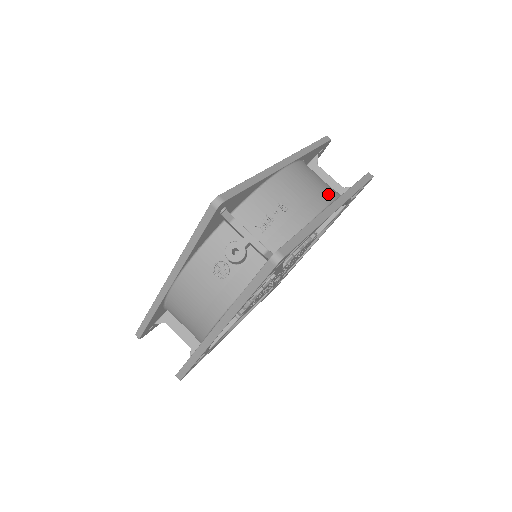
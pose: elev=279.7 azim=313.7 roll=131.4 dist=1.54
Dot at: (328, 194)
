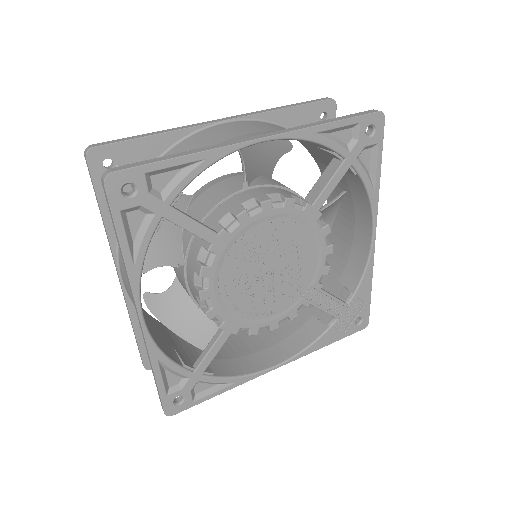
Dot at: occluded
